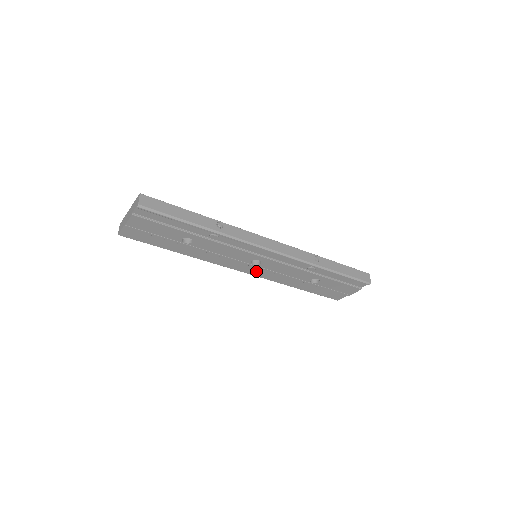
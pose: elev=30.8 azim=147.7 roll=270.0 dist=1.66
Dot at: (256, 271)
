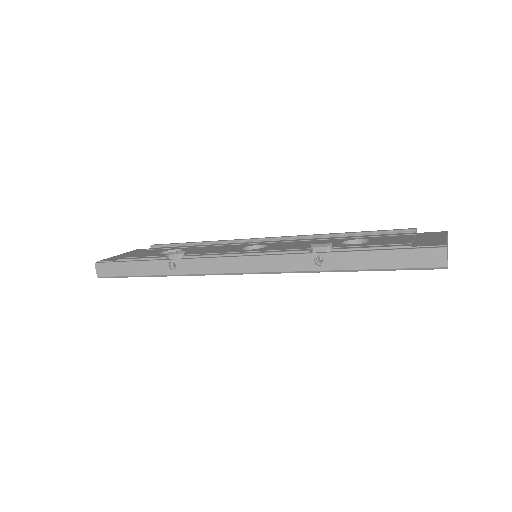
Dot at: occluded
